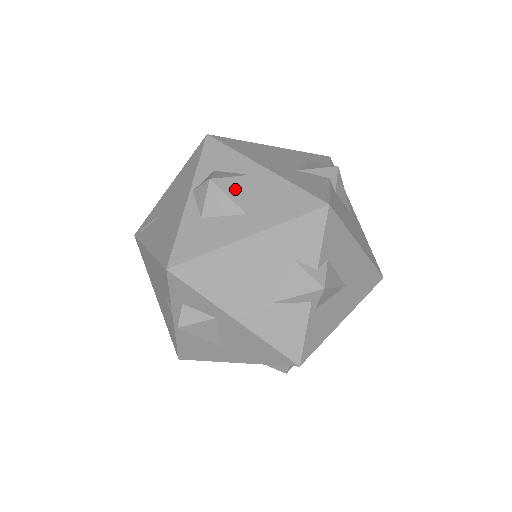
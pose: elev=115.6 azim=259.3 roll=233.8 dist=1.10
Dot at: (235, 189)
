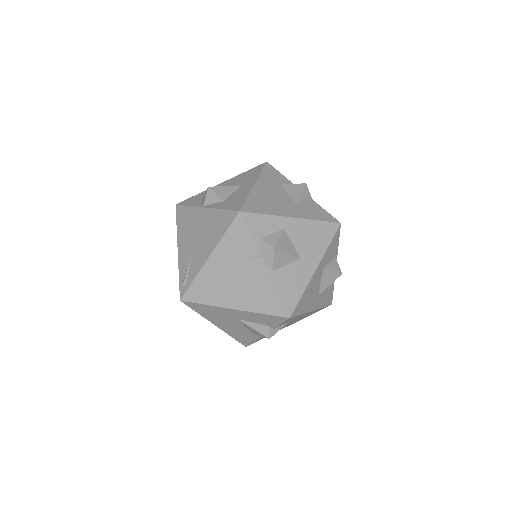
Dot at: occluded
